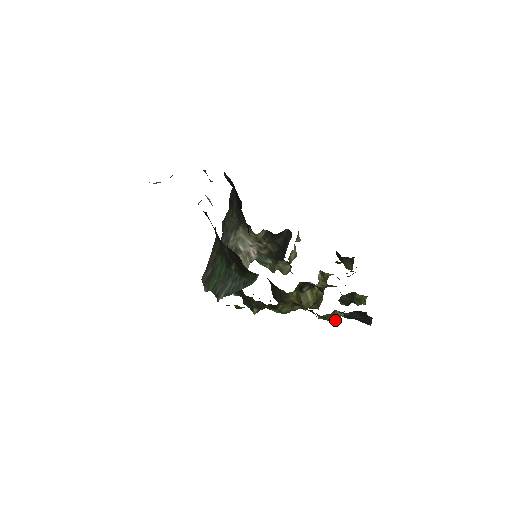
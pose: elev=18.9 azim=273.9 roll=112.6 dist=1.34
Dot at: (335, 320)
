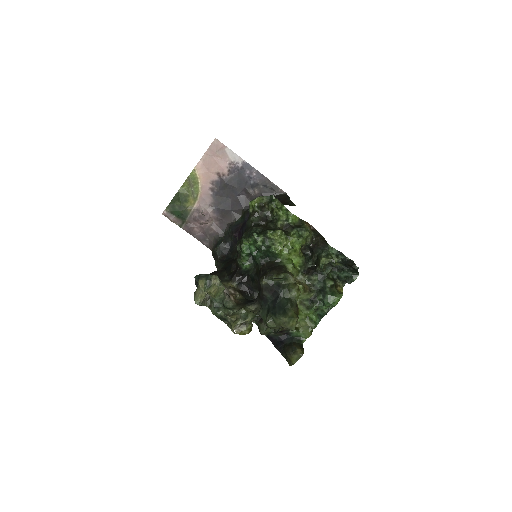
Dot at: (335, 263)
